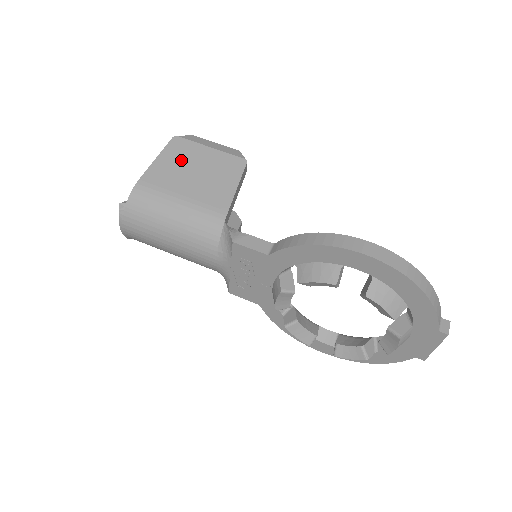
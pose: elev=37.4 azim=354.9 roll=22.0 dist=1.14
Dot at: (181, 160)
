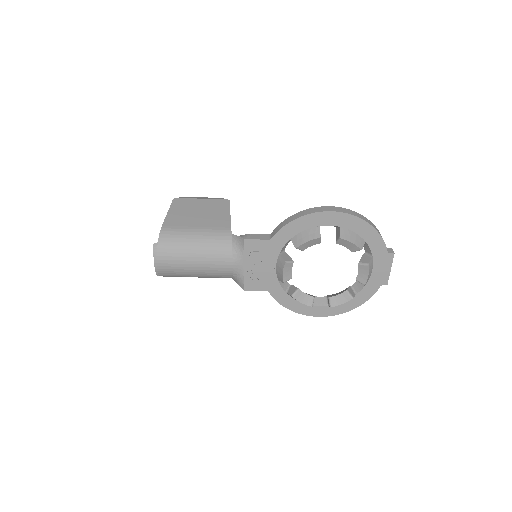
Dot at: (185, 209)
